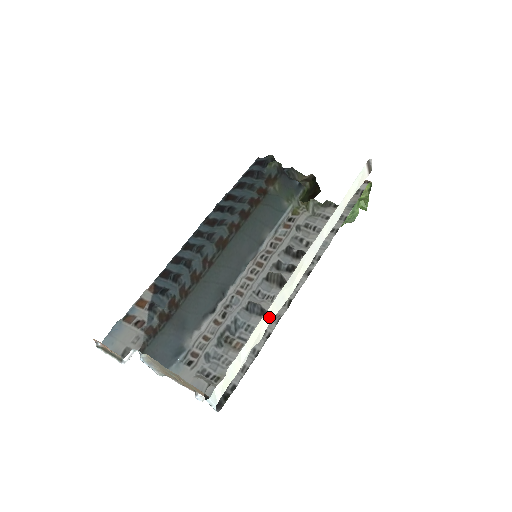
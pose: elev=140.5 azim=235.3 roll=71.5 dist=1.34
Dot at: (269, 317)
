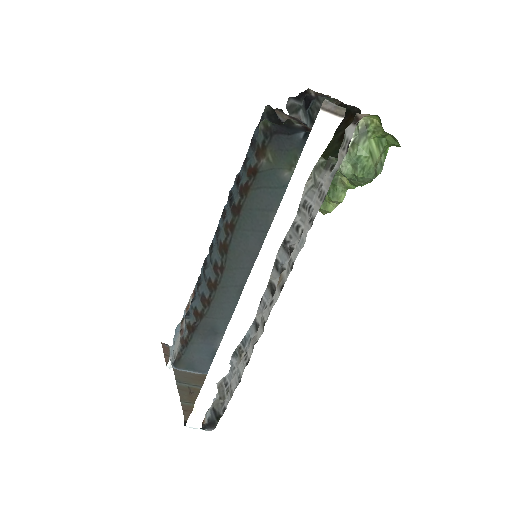
Dot at: (227, 352)
